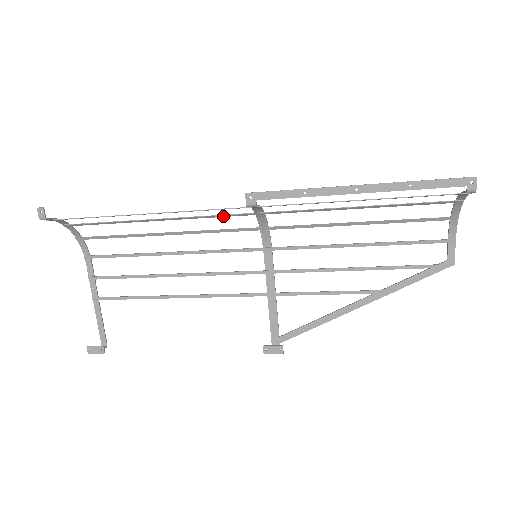
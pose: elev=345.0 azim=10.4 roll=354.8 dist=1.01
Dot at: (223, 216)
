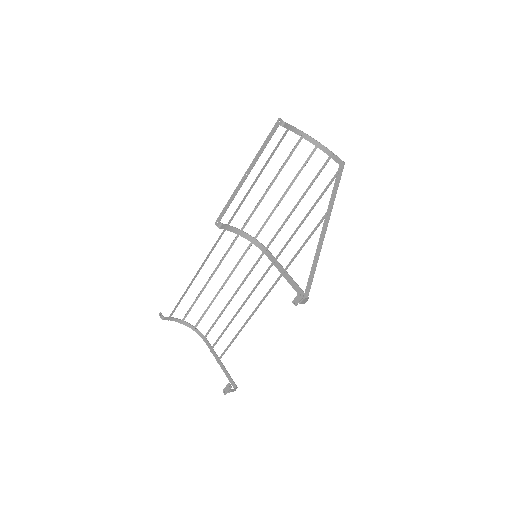
Dot at: (229, 250)
